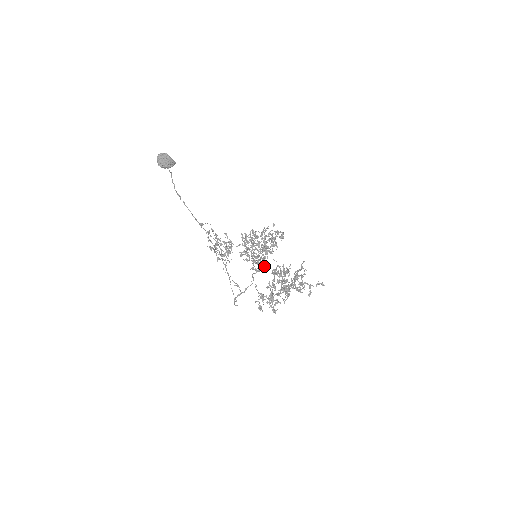
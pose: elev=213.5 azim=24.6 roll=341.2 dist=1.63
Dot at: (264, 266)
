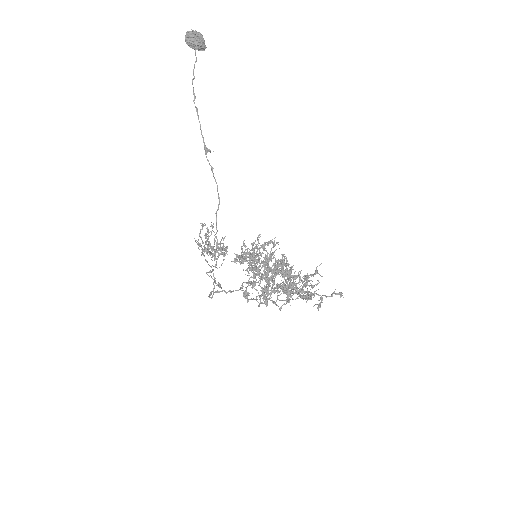
Dot at: (263, 271)
